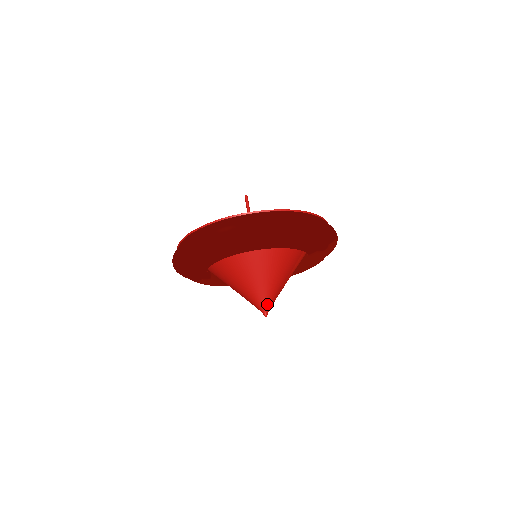
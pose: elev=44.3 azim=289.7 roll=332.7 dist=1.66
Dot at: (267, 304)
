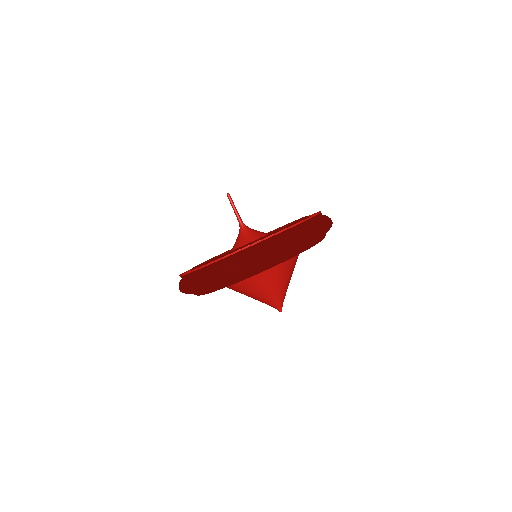
Dot at: (280, 302)
